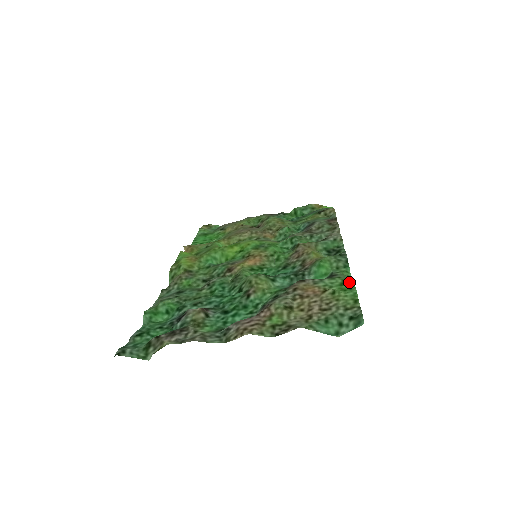
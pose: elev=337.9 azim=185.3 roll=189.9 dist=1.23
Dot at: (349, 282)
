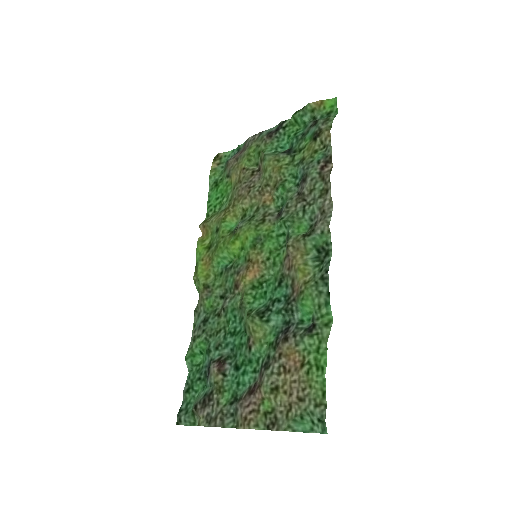
Dot at: (324, 349)
